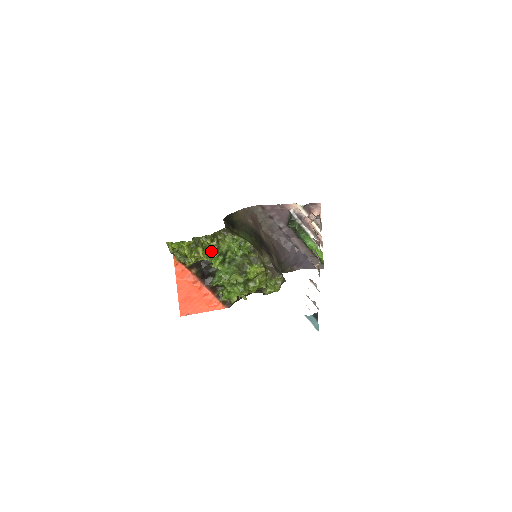
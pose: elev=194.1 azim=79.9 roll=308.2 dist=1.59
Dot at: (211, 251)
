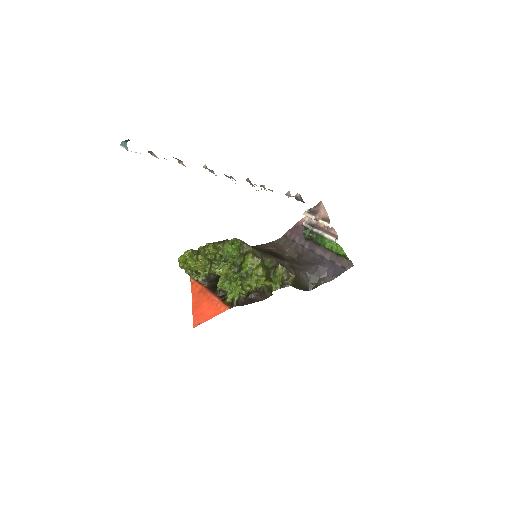
Dot at: occluded
